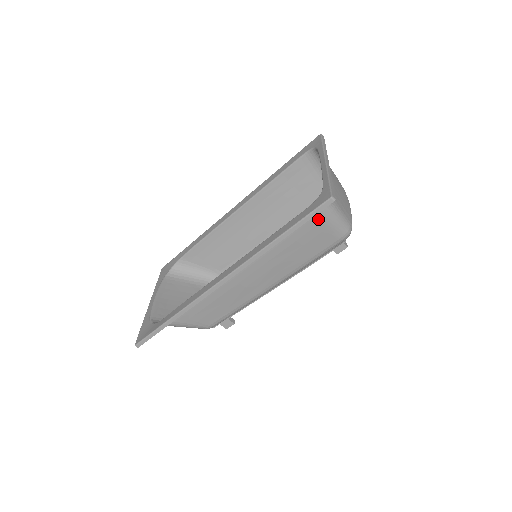
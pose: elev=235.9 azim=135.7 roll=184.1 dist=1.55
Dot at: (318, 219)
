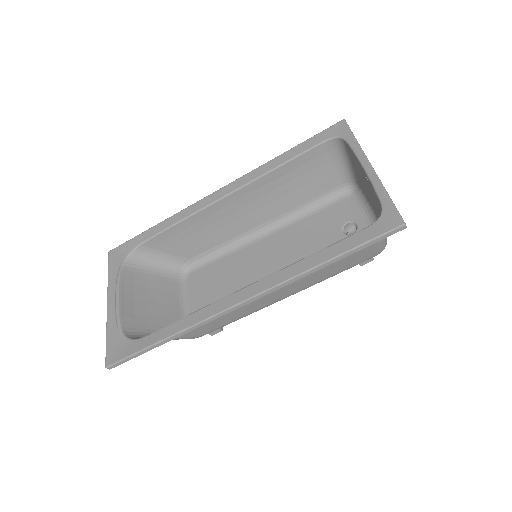
Dot at: occluded
